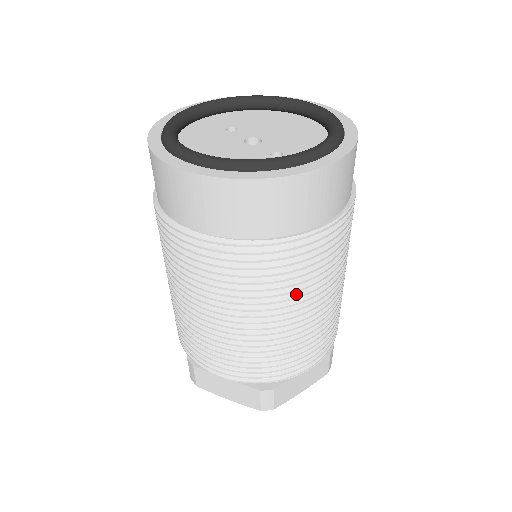
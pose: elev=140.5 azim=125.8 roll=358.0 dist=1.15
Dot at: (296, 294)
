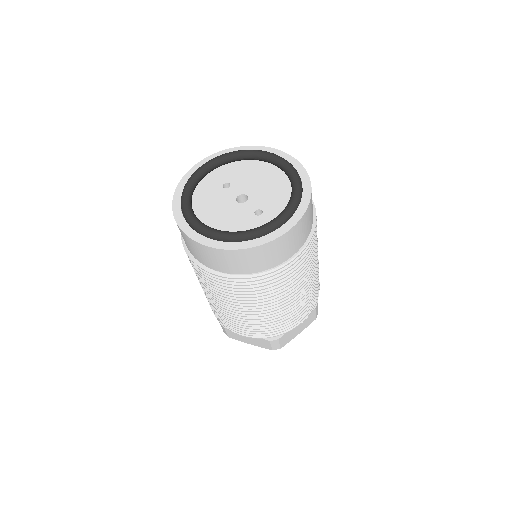
Dot at: (283, 293)
